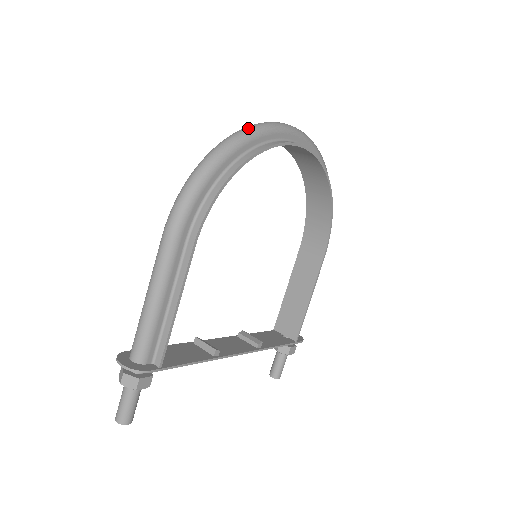
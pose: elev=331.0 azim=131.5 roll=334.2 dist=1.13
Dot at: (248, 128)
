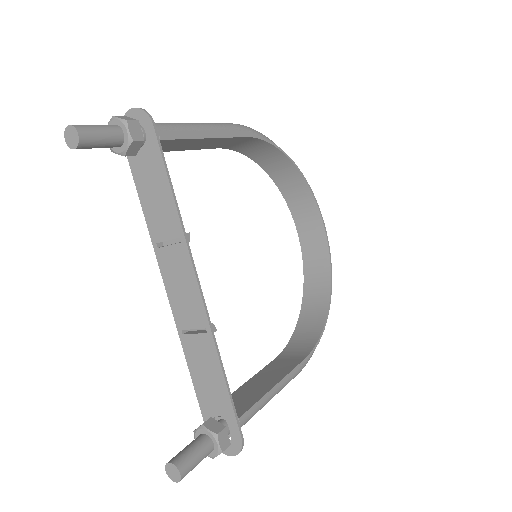
Dot at: occluded
